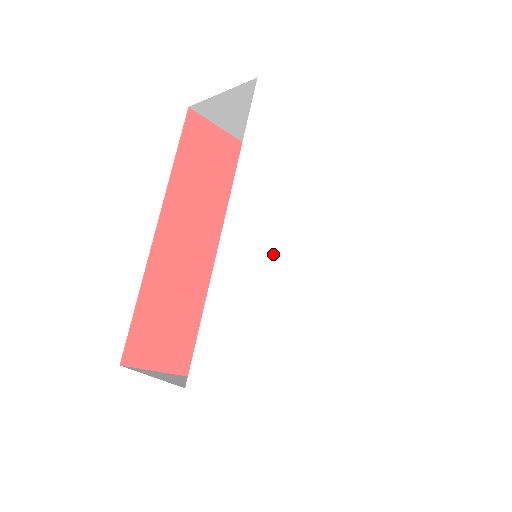
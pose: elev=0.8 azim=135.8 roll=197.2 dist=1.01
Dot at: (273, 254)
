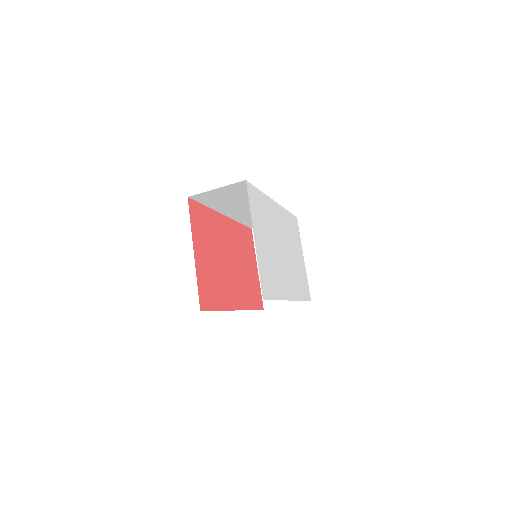
Dot at: (279, 234)
